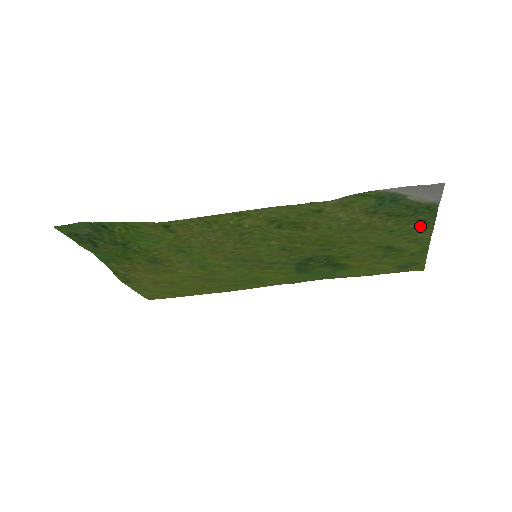
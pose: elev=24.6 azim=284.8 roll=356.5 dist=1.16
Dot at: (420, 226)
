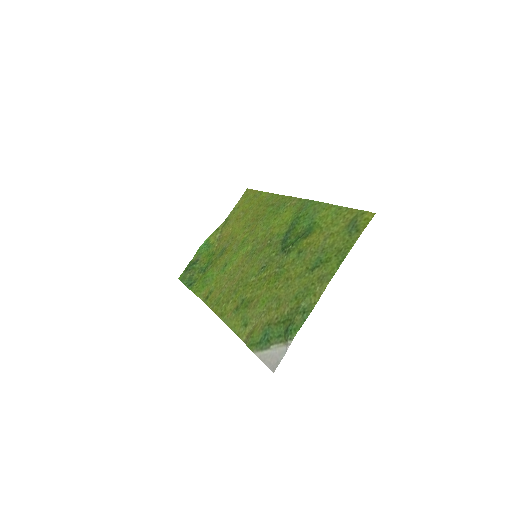
Dot at: (307, 305)
